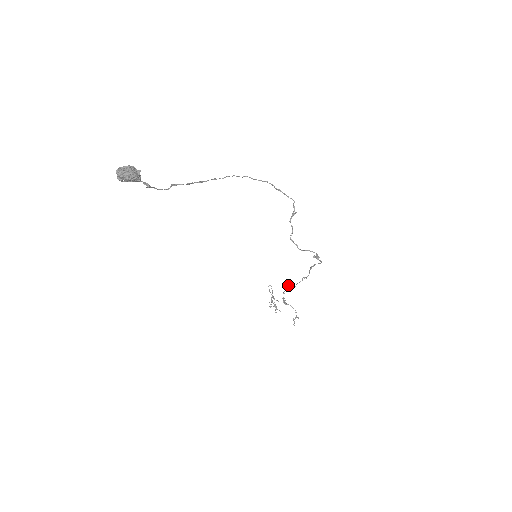
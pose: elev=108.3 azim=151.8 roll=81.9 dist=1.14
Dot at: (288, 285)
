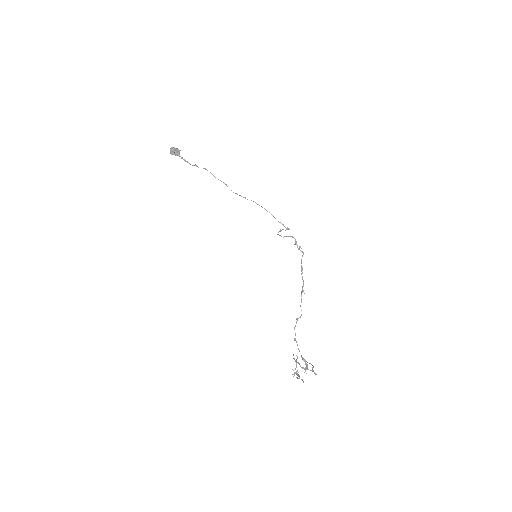
Dot at: (297, 318)
